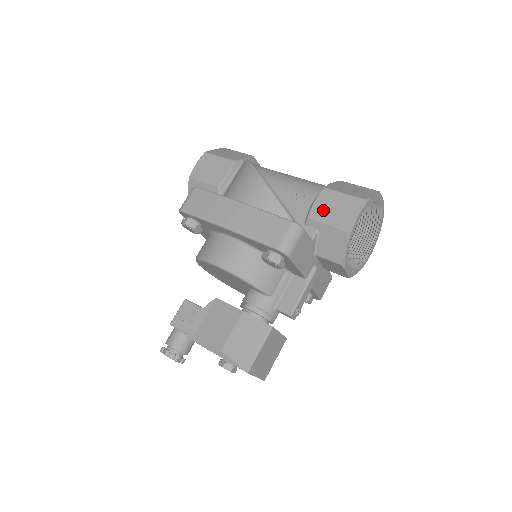
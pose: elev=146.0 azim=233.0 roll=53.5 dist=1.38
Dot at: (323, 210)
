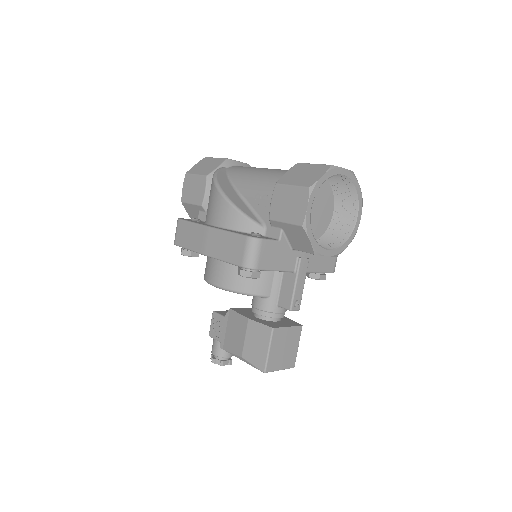
Dot at: (279, 209)
